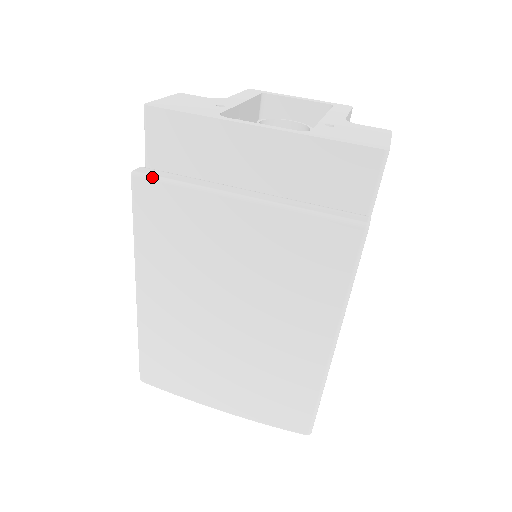
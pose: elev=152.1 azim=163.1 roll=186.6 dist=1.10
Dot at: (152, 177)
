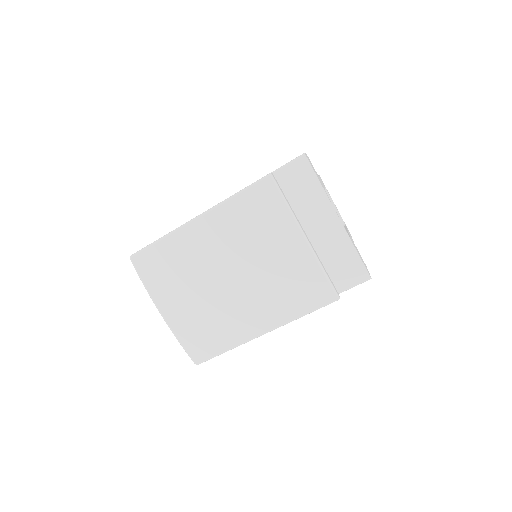
Dot at: (278, 186)
